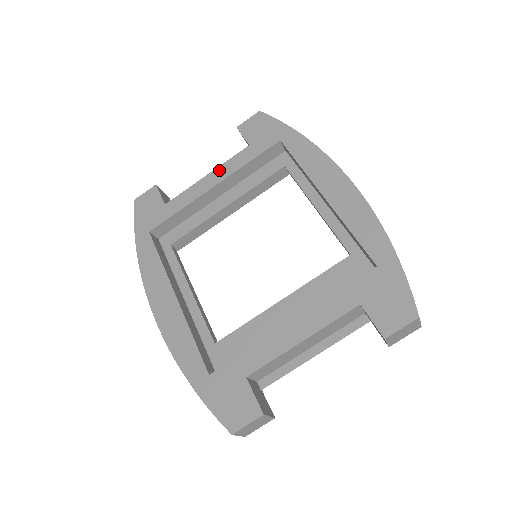
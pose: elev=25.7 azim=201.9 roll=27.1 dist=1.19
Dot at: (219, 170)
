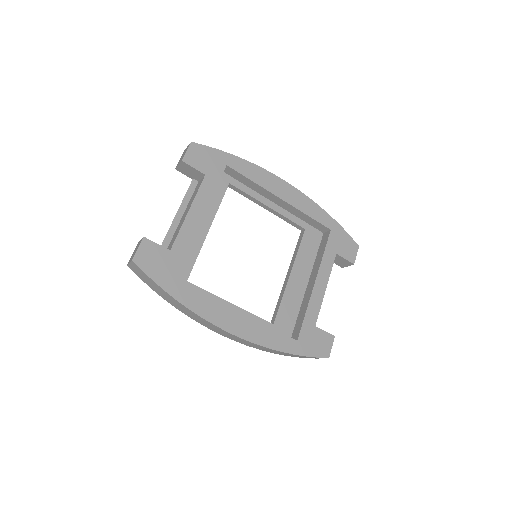
Dot at: (196, 203)
